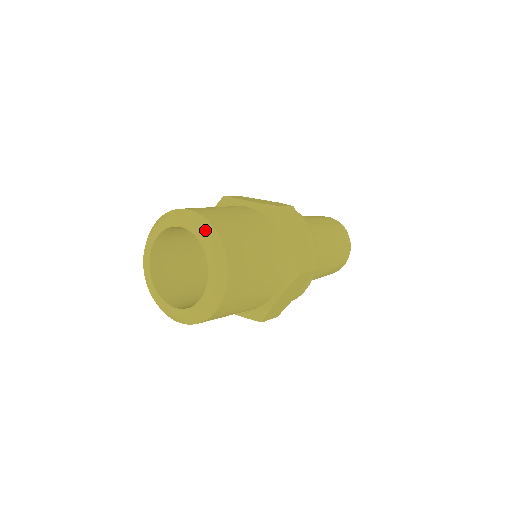
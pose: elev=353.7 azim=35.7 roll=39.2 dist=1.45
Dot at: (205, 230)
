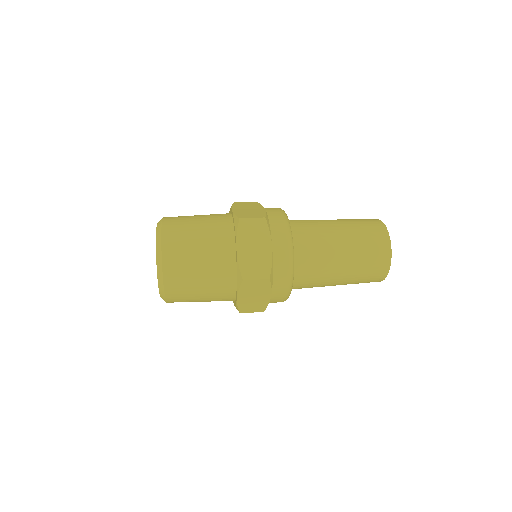
Dot at: (159, 278)
